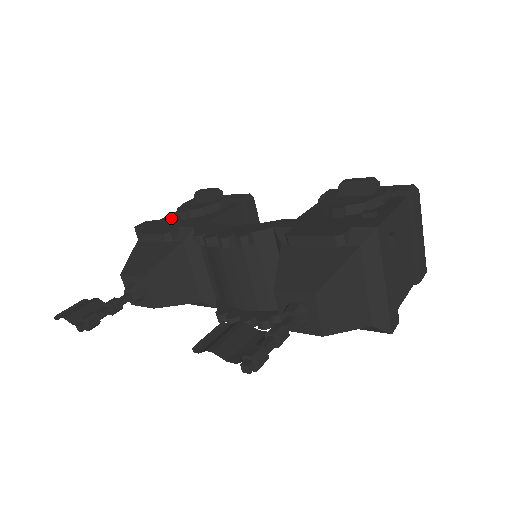
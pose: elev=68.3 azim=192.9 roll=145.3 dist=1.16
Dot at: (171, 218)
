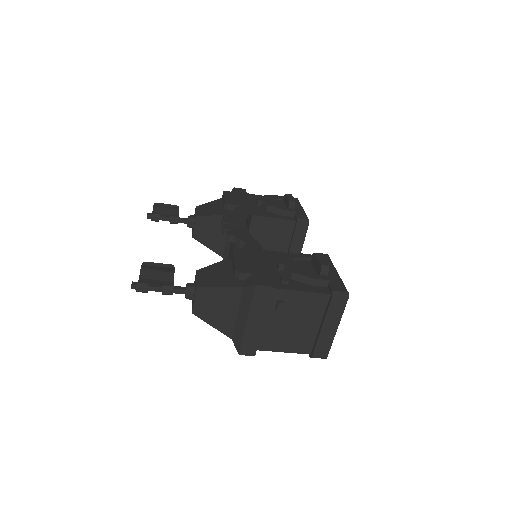
Dot at: occluded
